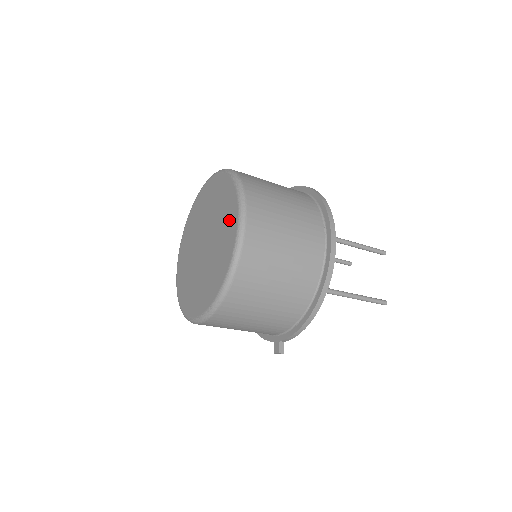
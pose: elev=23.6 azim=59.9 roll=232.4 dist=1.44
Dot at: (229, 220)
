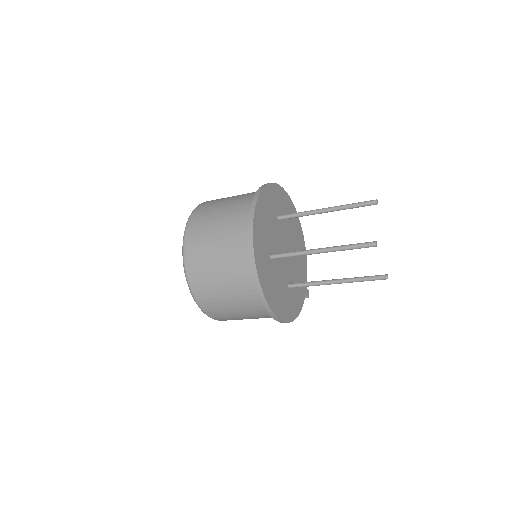
Dot at: occluded
